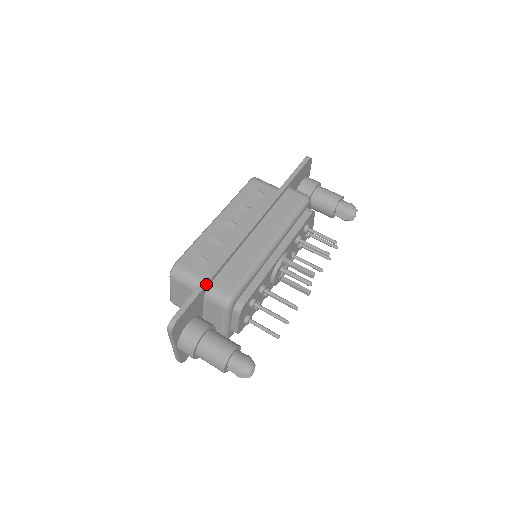
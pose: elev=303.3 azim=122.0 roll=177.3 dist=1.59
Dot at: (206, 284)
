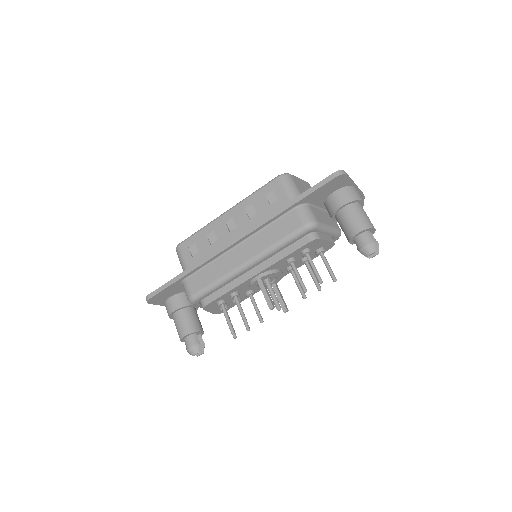
Dot at: (178, 280)
